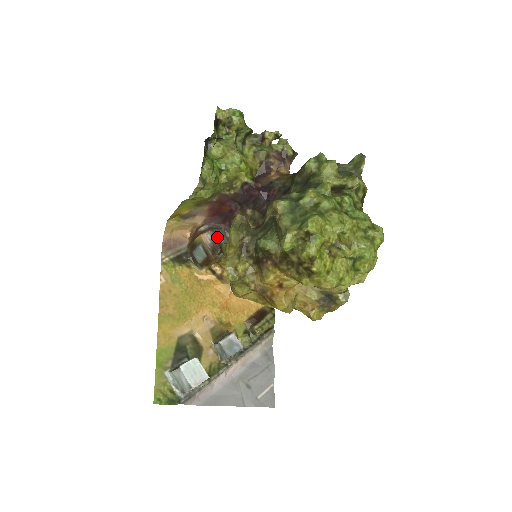
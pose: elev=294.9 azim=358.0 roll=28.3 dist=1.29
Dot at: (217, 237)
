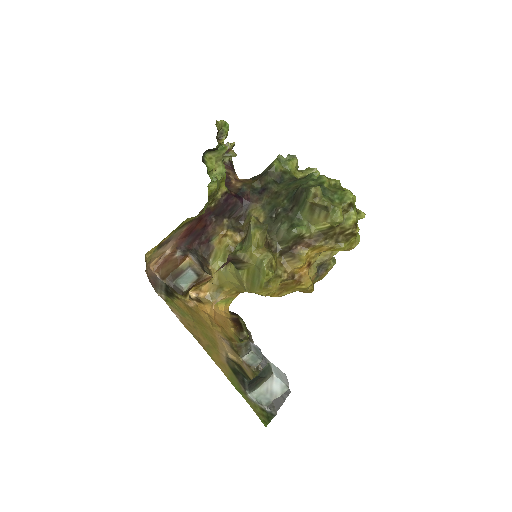
Dot at: (196, 257)
